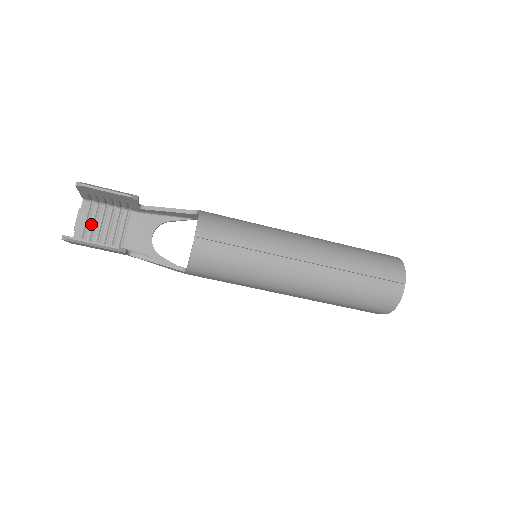
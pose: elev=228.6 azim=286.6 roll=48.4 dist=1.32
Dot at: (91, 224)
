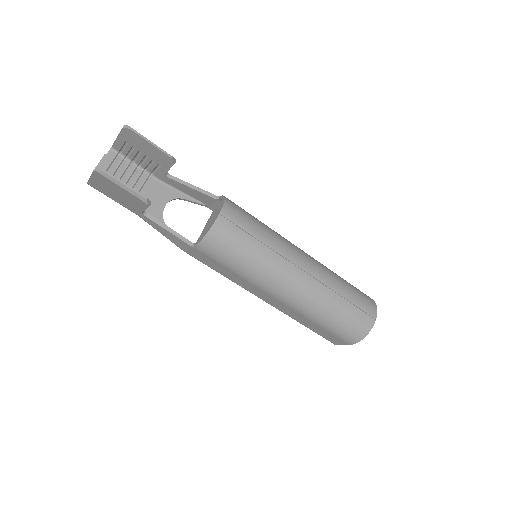
Dot at: (111, 173)
